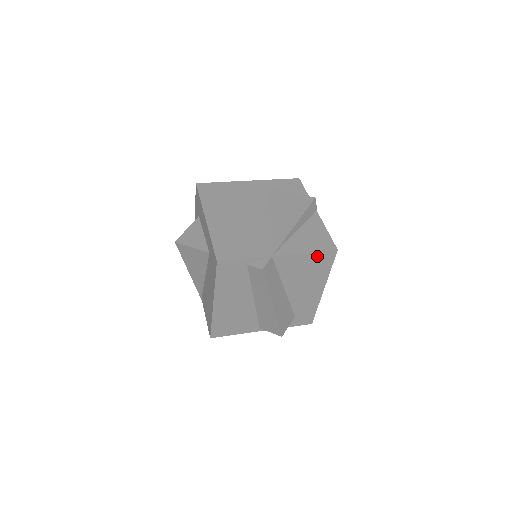
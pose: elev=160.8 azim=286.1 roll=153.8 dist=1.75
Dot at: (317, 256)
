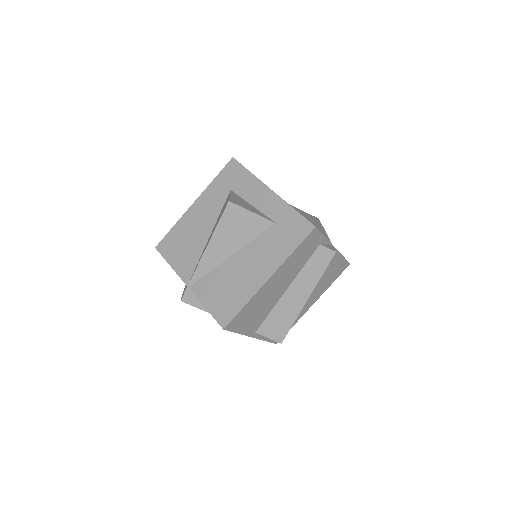
Dot at: (341, 263)
